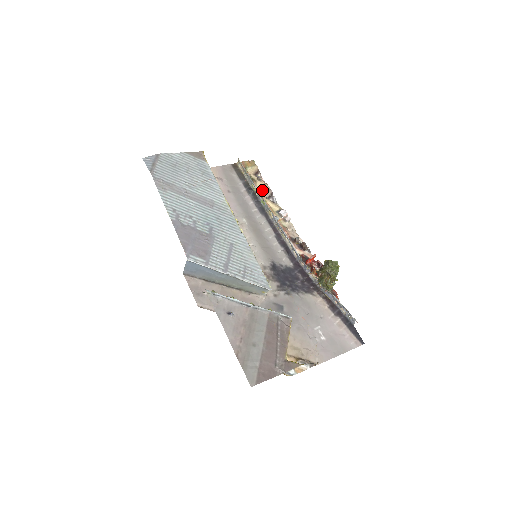
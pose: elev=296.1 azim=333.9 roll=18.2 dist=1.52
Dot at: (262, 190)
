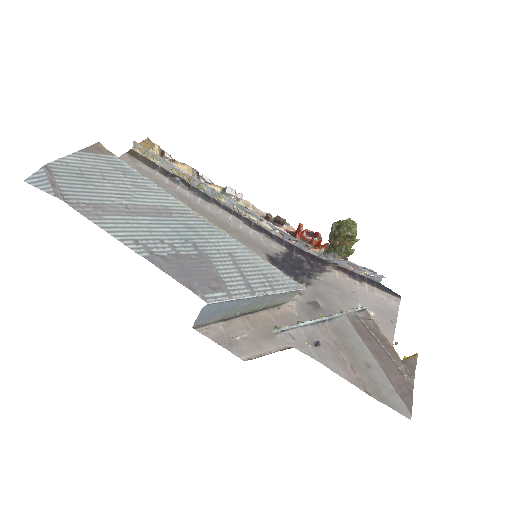
Dot at: occluded
